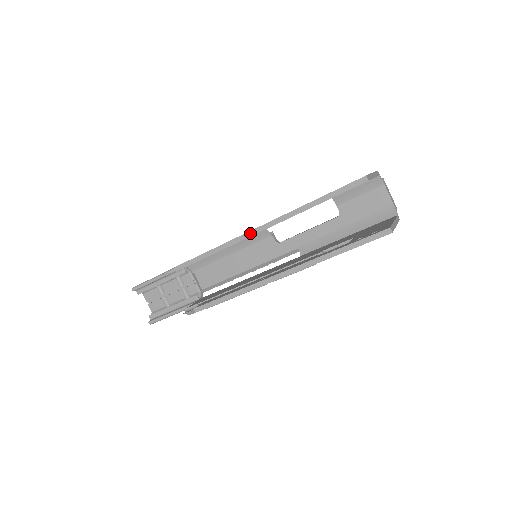
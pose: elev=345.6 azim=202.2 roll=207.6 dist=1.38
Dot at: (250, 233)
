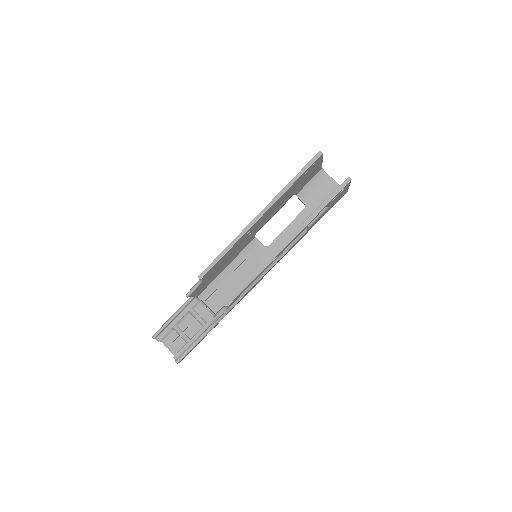
Dot at: (253, 222)
